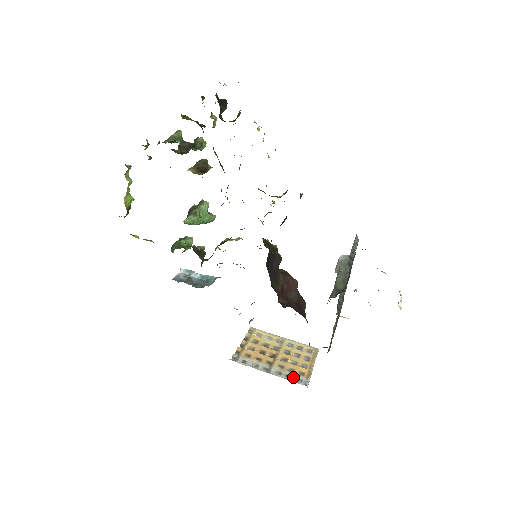
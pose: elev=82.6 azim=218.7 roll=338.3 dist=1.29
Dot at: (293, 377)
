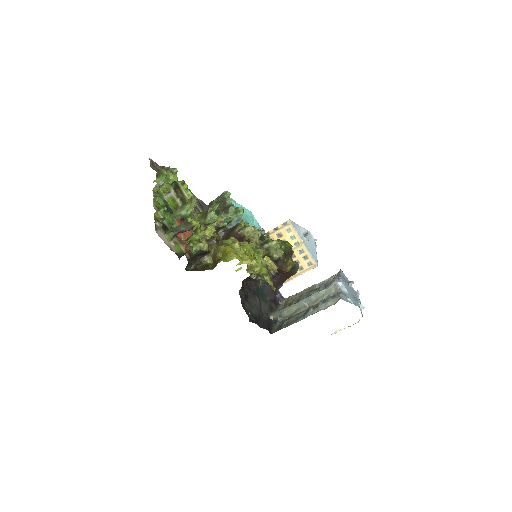
Dot at: occluded
